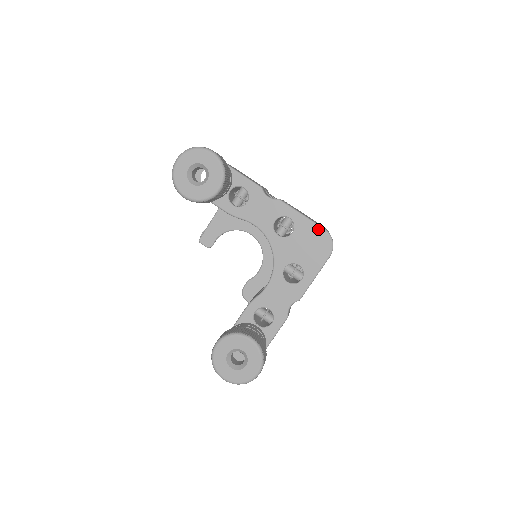
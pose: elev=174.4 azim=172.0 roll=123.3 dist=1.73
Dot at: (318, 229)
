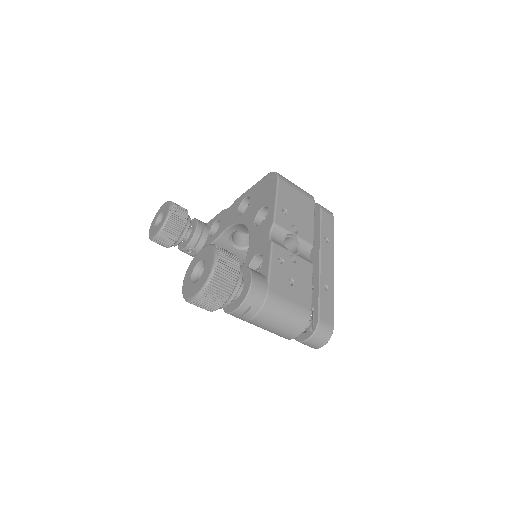
Dot at: (263, 180)
